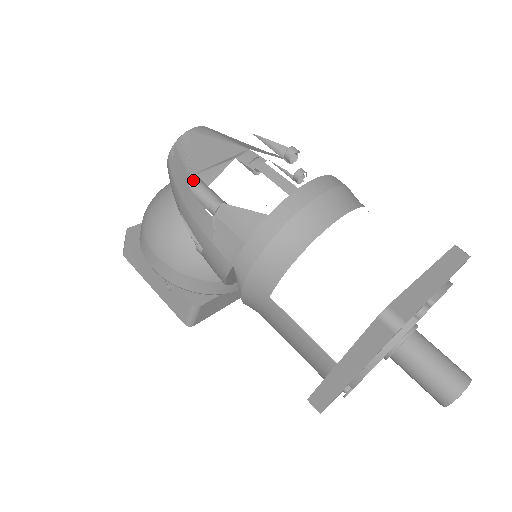
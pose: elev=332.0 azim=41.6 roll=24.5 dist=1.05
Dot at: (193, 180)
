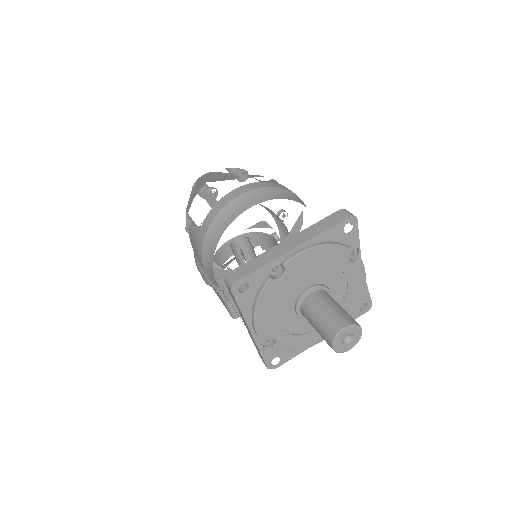
Dot at: (187, 214)
